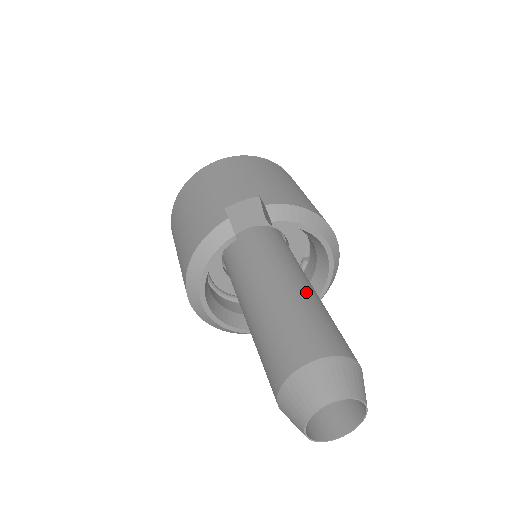
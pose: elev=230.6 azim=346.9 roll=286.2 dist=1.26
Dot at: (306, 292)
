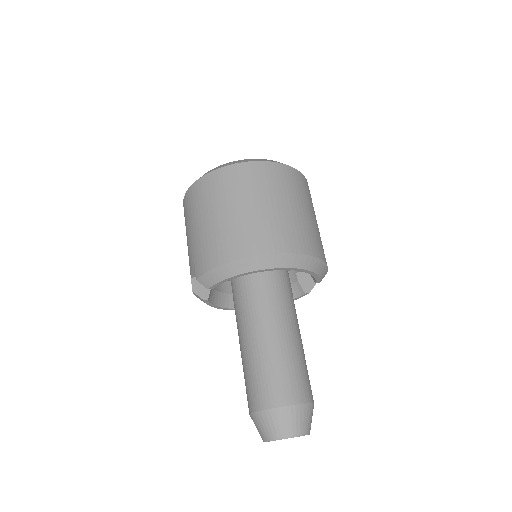
Dot at: (252, 338)
